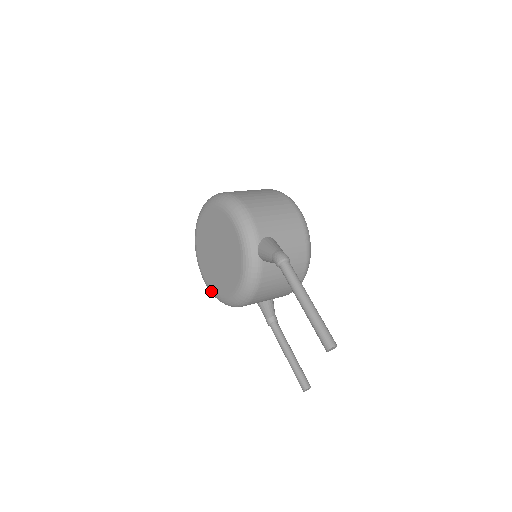
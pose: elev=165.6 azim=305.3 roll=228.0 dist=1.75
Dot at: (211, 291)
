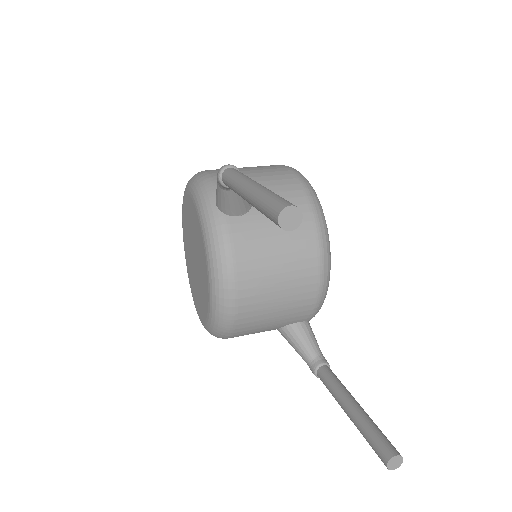
Dot at: (204, 326)
